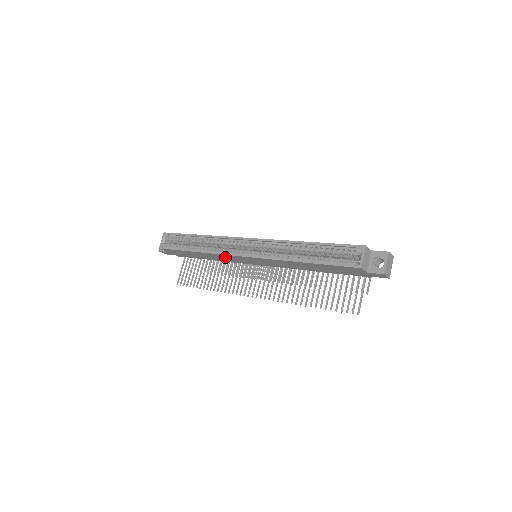
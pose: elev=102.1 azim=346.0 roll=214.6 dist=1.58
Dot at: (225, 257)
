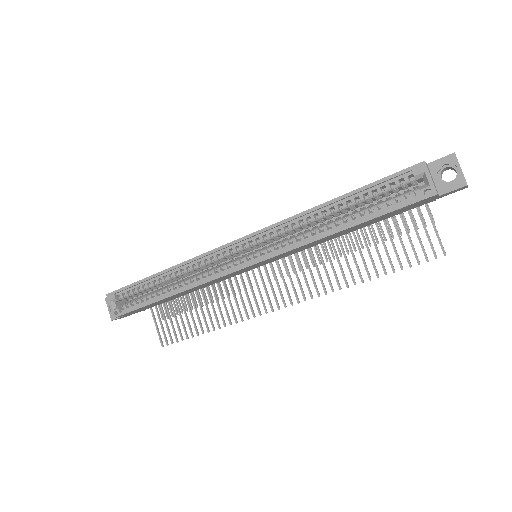
Dot at: (215, 280)
